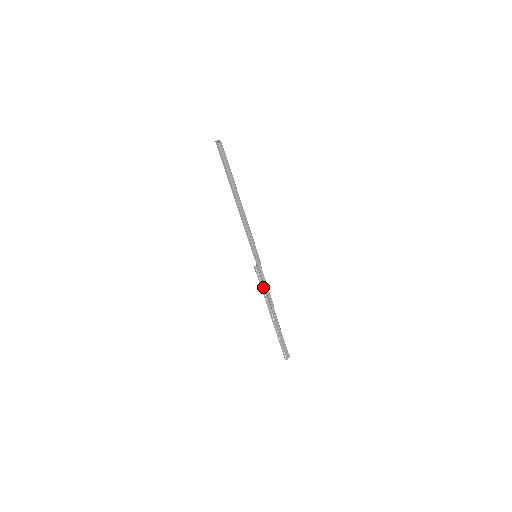
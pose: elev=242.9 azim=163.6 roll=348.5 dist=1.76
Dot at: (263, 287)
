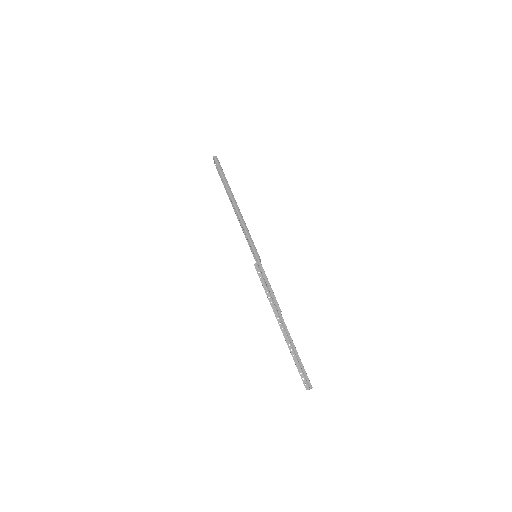
Dot at: (266, 287)
